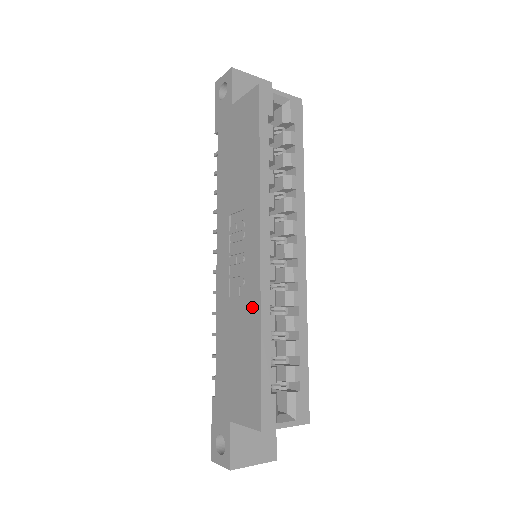
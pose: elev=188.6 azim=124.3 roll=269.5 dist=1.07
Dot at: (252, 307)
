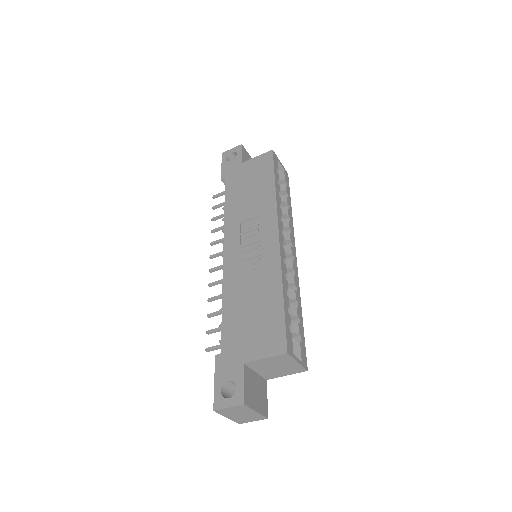
Dot at: (271, 272)
